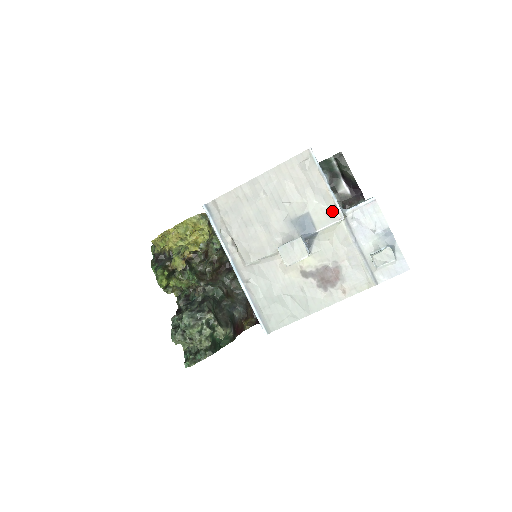
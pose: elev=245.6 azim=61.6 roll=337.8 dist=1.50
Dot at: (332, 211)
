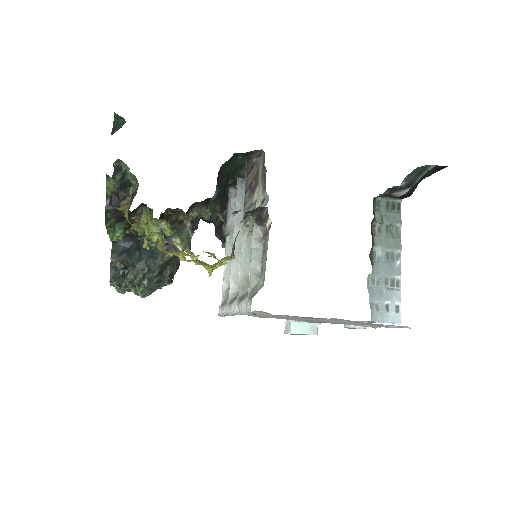
Dot at: occluded
